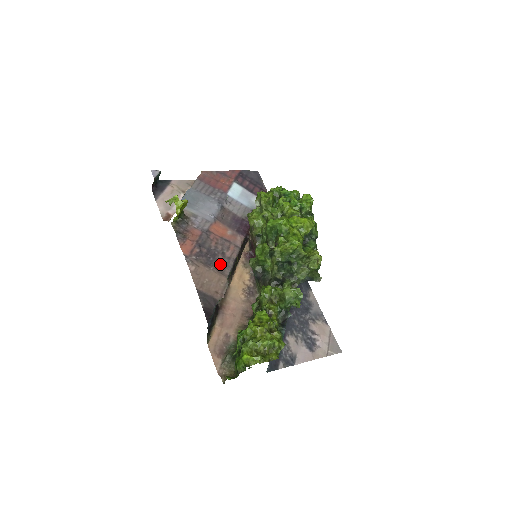
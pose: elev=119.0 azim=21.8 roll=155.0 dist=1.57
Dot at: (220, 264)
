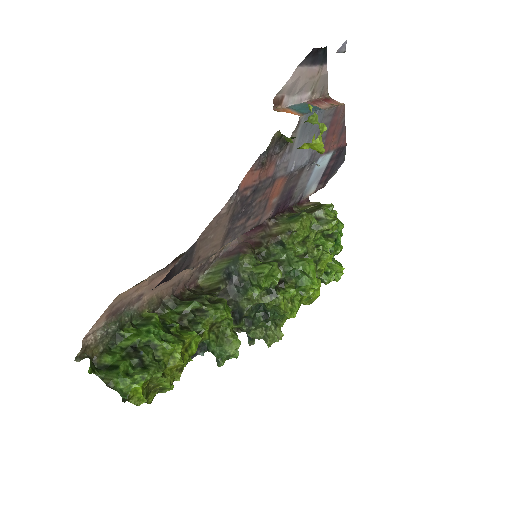
Dot at: (235, 228)
